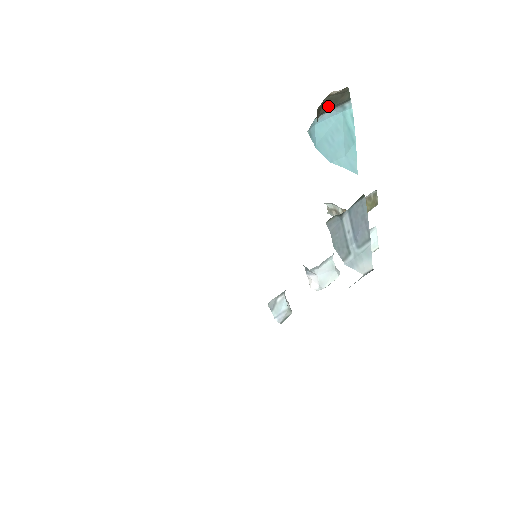
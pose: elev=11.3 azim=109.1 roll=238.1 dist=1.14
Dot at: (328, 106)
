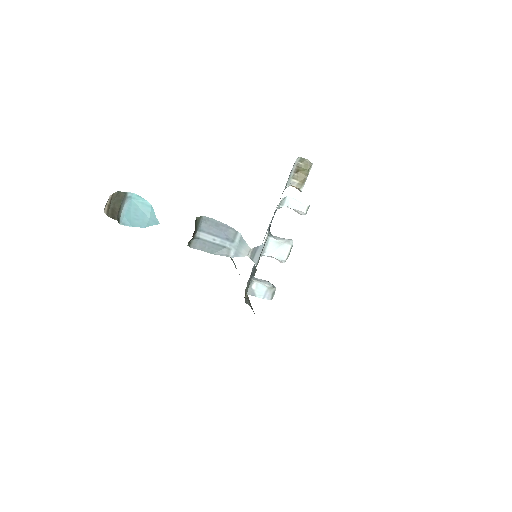
Dot at: (118, 206)
